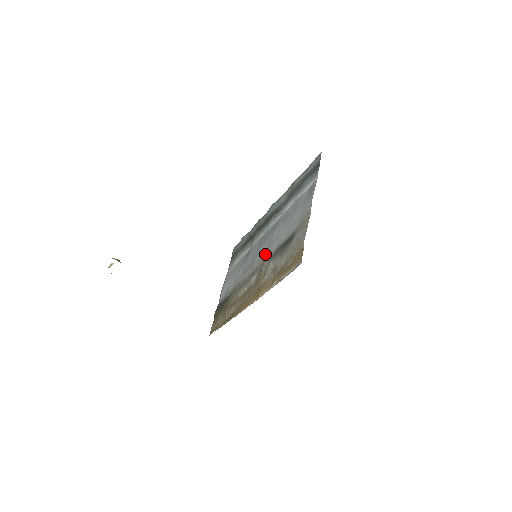
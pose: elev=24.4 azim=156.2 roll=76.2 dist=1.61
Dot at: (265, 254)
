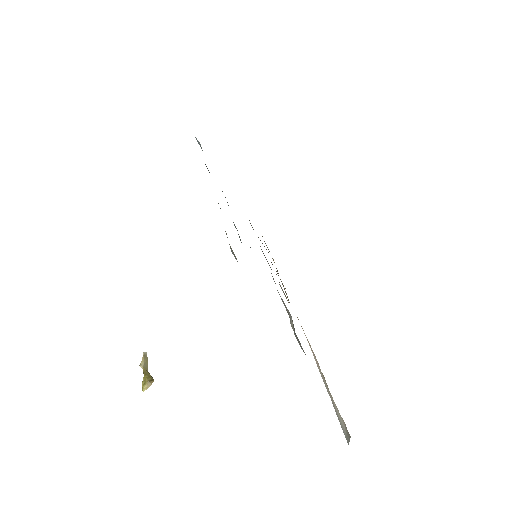
Dot at: occluded
